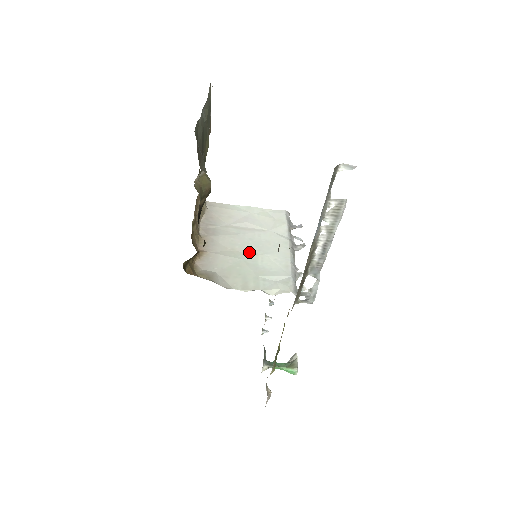
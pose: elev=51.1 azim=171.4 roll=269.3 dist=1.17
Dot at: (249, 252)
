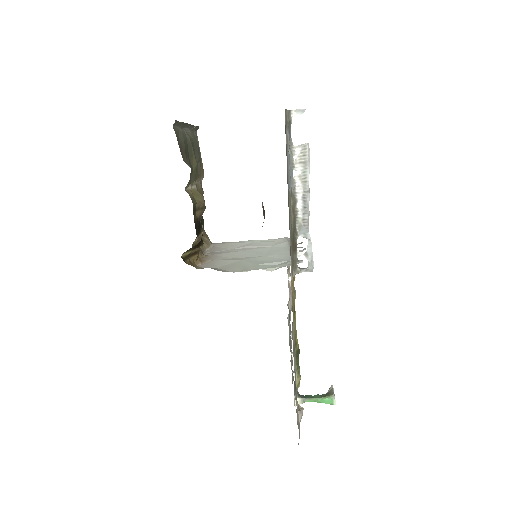
Dot at: (250, 257)
